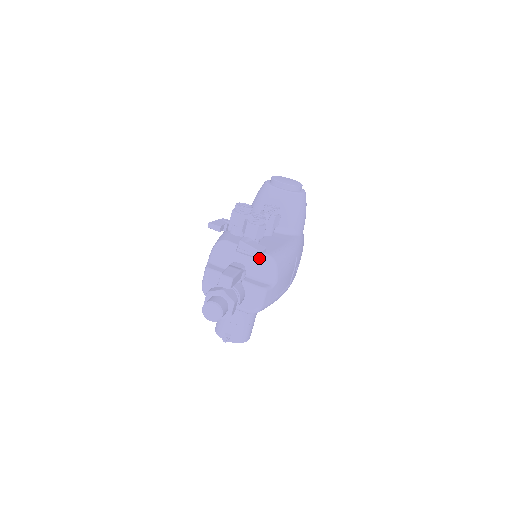
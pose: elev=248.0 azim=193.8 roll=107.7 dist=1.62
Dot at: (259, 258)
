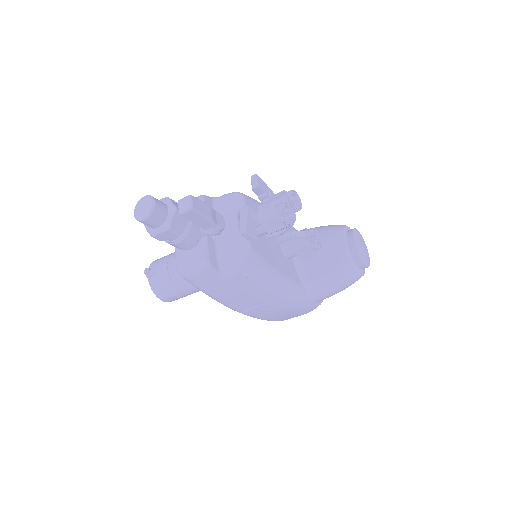
Dot at: (242, 240)
